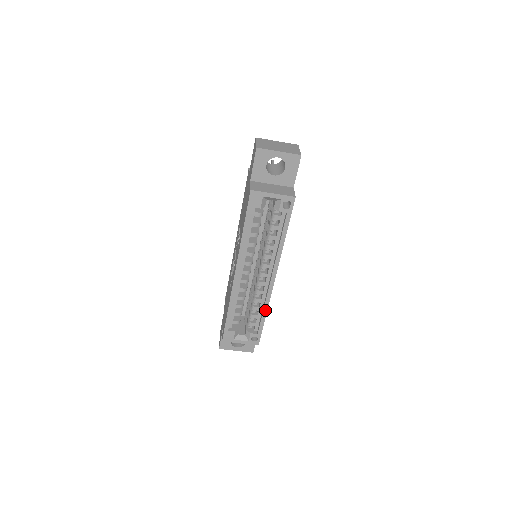
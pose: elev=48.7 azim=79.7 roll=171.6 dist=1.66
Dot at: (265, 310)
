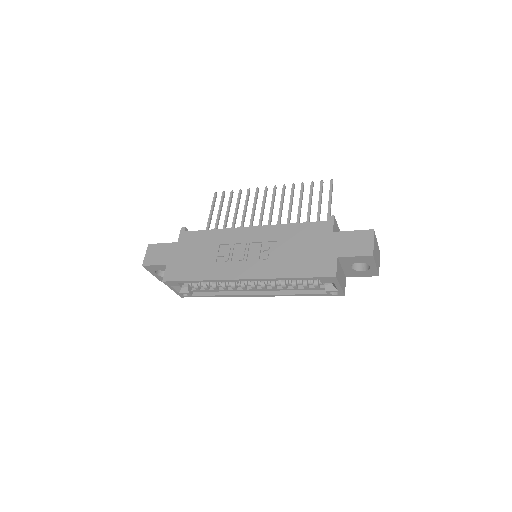
Dot at: (221, 296)
